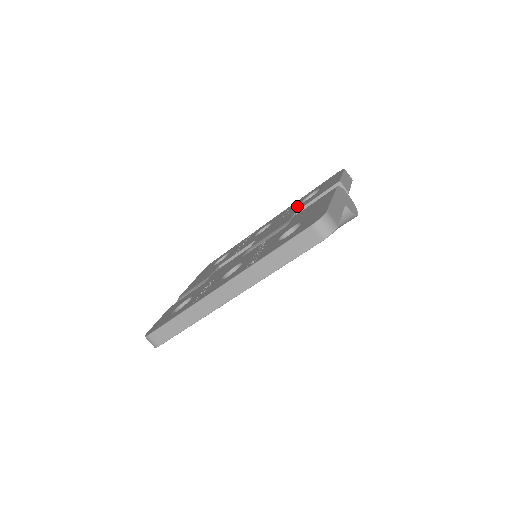
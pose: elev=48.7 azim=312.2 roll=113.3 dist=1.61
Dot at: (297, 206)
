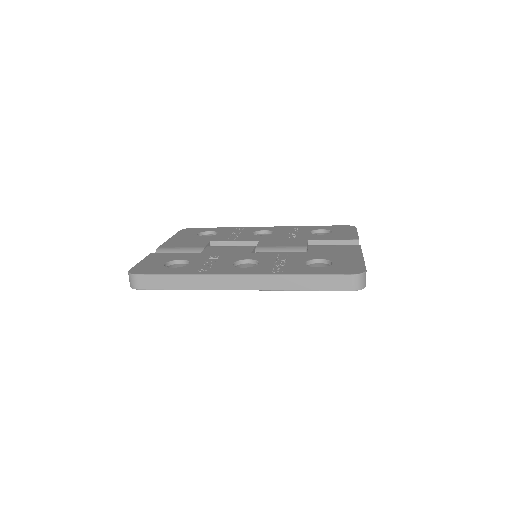
Dot at: (306, 234)
